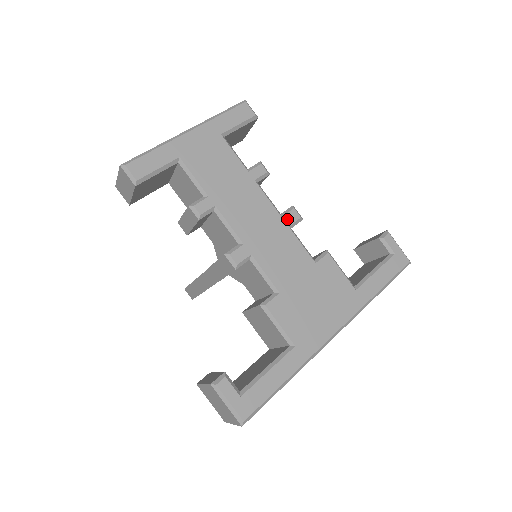
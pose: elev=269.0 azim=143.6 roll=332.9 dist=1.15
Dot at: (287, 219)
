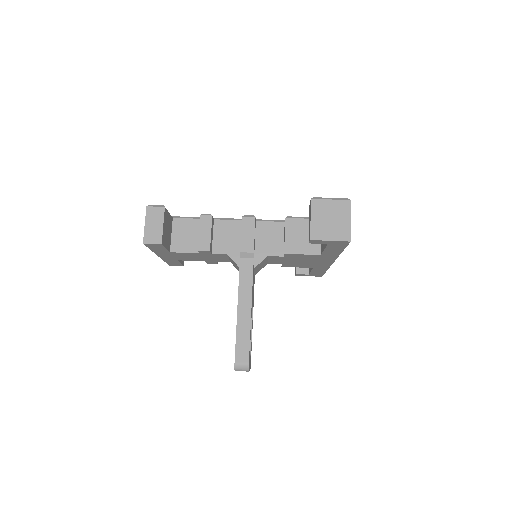
Dot at: occluded
